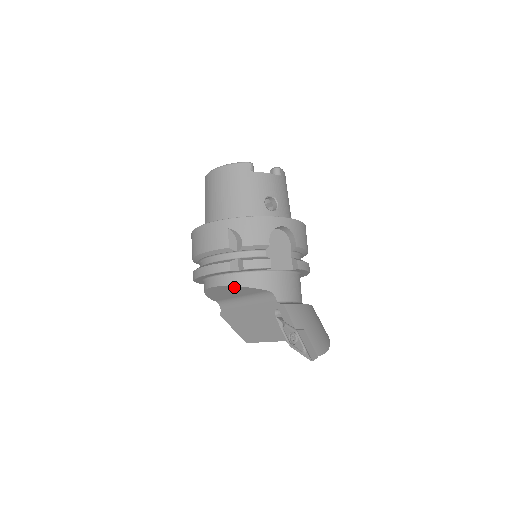
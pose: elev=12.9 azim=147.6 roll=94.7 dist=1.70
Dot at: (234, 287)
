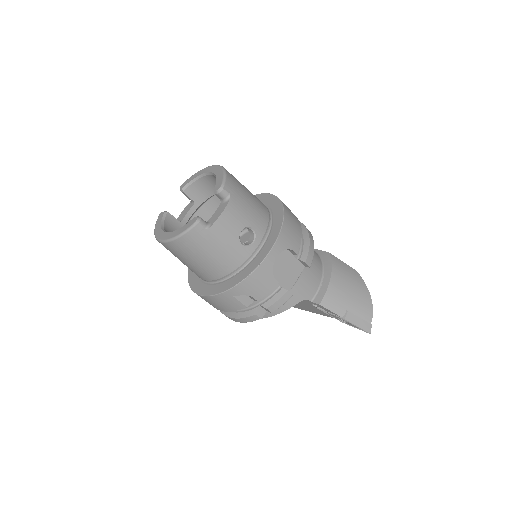
Dot at: occluded
